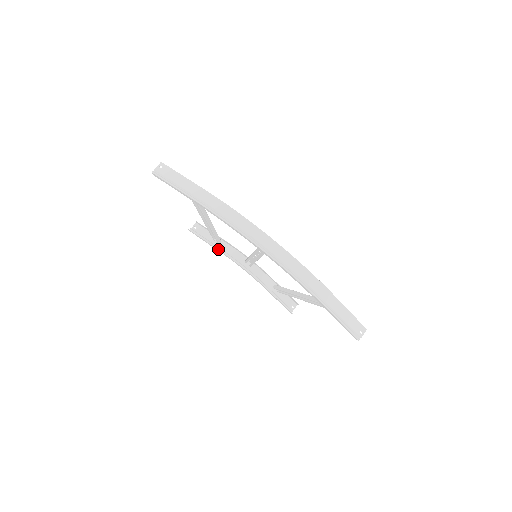
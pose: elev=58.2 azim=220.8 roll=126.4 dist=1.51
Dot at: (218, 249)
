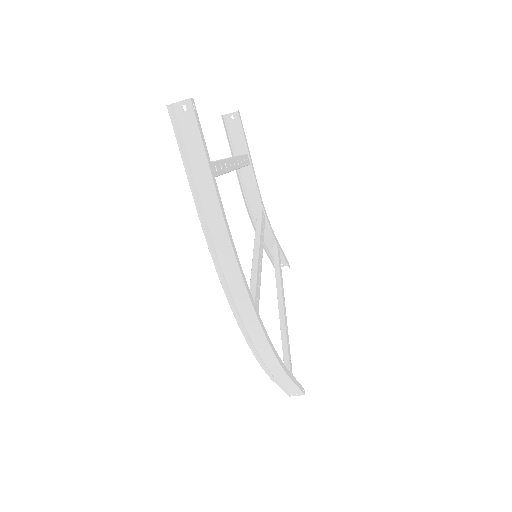
Dot at: (239, 172)
